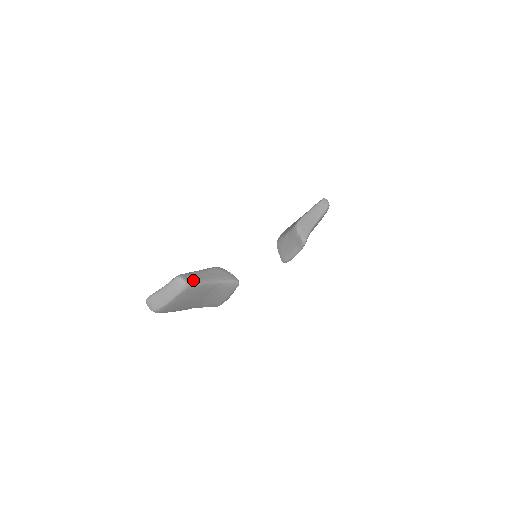
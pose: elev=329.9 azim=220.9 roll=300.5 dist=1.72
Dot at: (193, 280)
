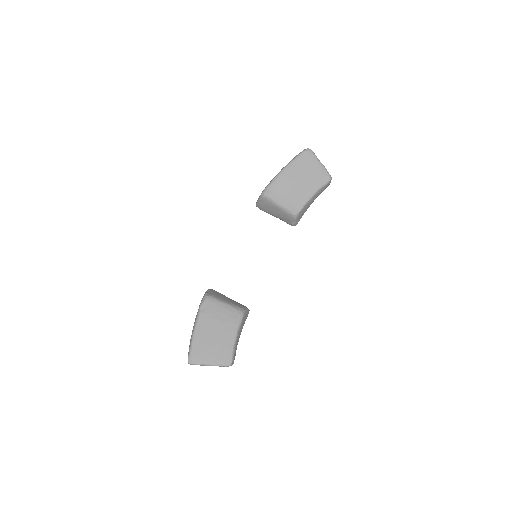
Dot at: (235, 355)
